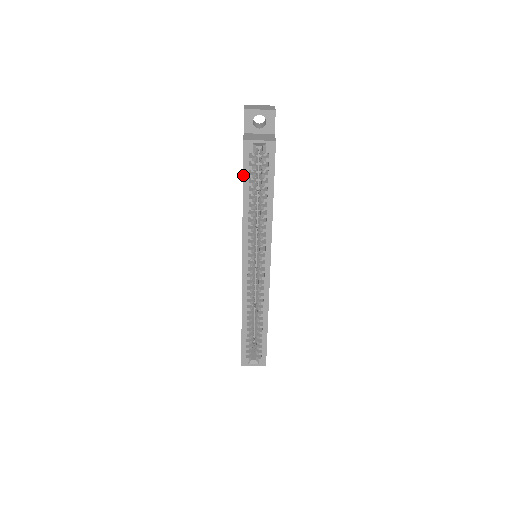
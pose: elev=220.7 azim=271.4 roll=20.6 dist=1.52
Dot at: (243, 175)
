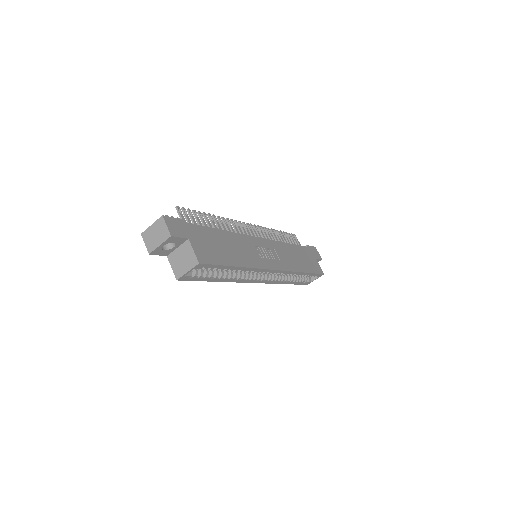
Dot at: occluded
